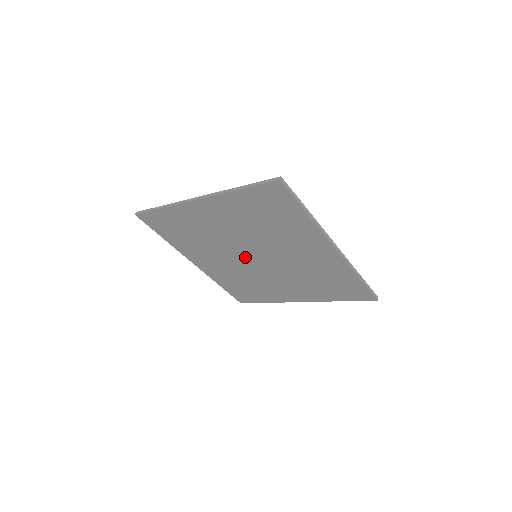
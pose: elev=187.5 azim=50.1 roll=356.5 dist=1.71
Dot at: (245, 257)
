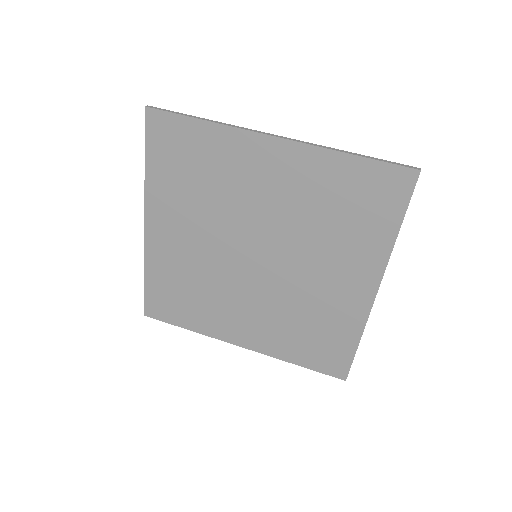
Dot at: (250, 270)
